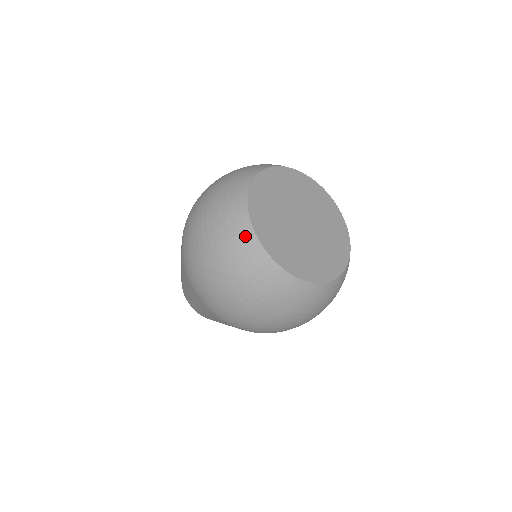
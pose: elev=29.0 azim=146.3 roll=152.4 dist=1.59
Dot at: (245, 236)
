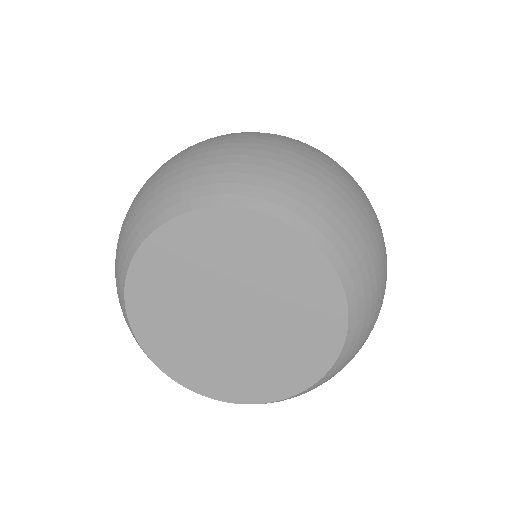
Dot at: occluded
